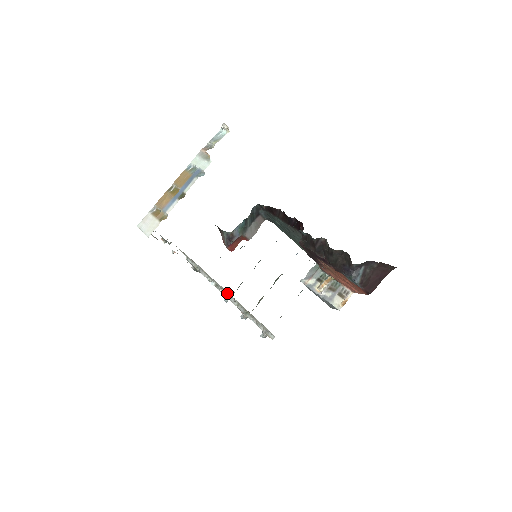
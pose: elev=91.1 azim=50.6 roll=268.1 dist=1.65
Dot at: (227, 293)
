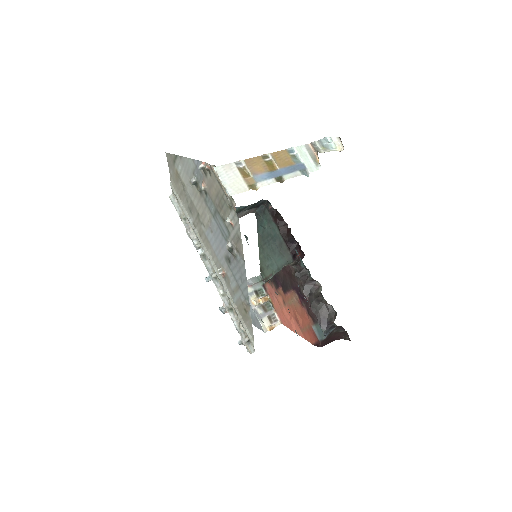
Dot at: (219, 276)
